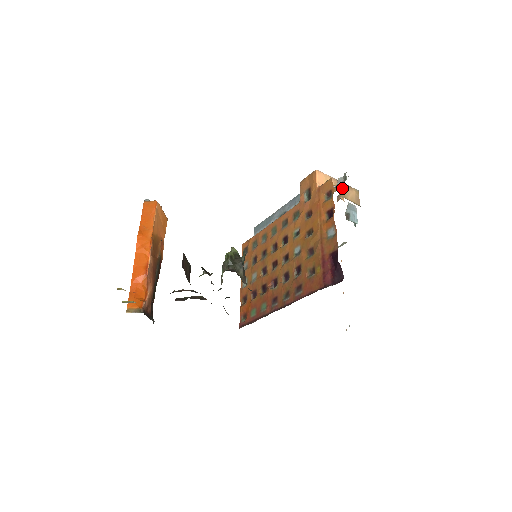
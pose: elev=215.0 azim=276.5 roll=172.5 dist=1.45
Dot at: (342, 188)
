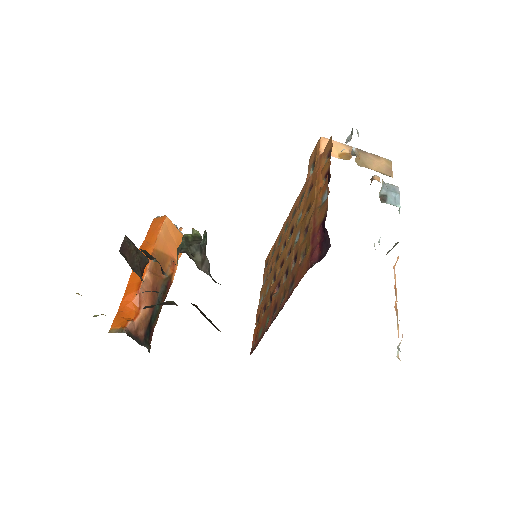
Dot at: (362, 156)
